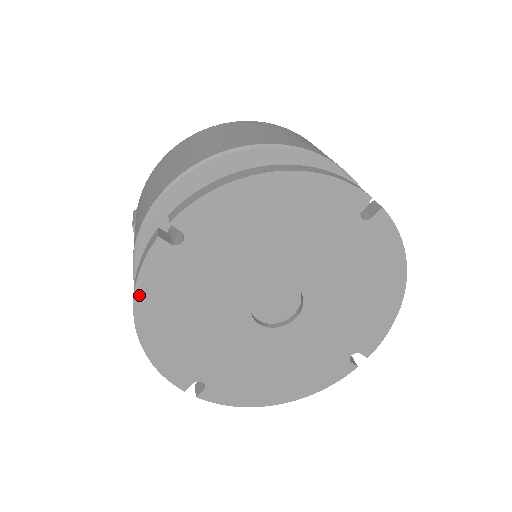
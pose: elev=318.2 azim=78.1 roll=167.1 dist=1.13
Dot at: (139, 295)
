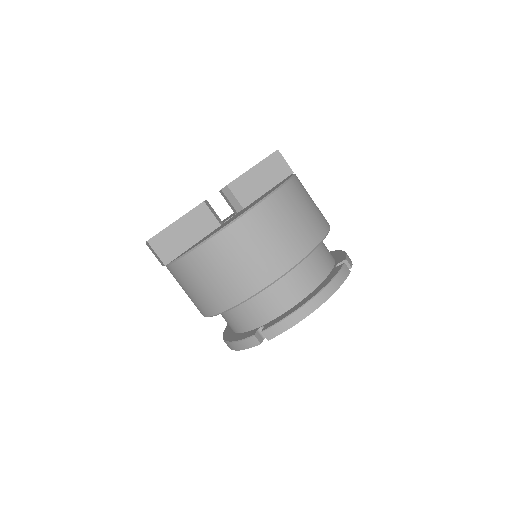
Dot at: occluded
